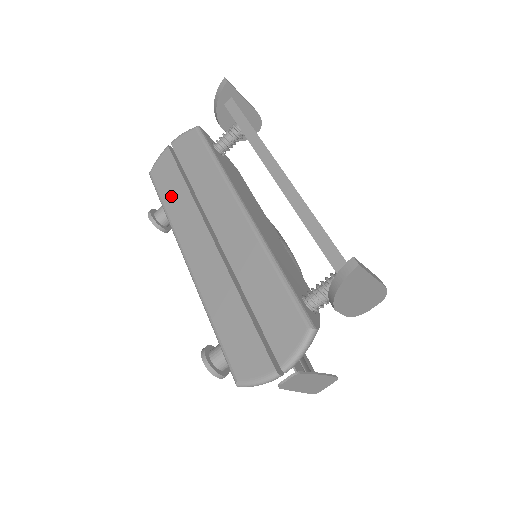
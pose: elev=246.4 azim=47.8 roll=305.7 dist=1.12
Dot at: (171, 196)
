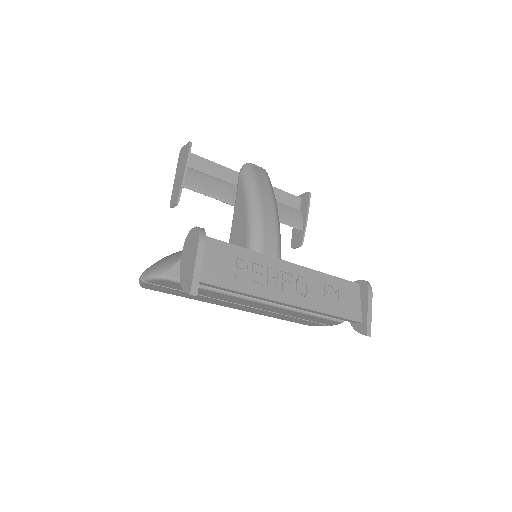
Dot at: (187, 296)
